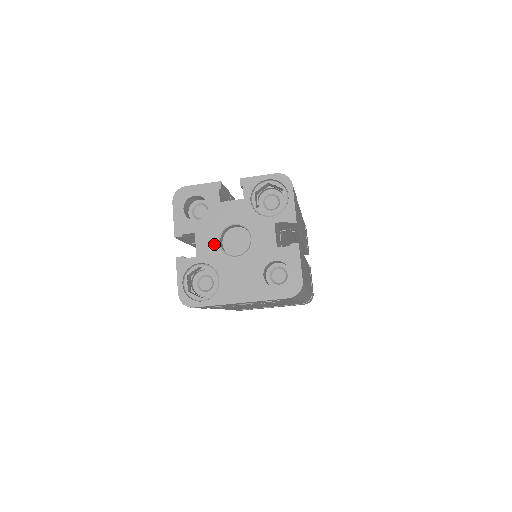
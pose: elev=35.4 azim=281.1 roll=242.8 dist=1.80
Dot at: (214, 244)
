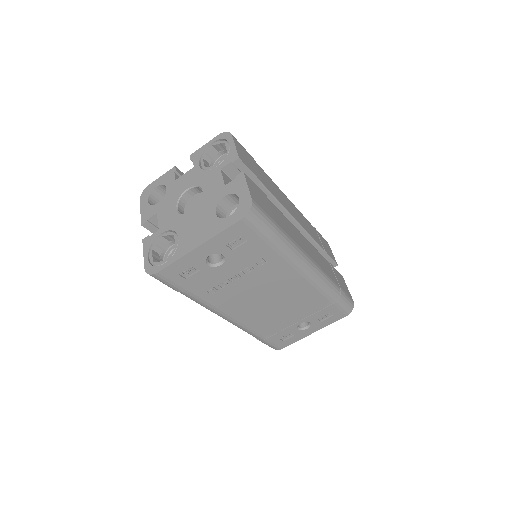
Dot at: (172, 212)
